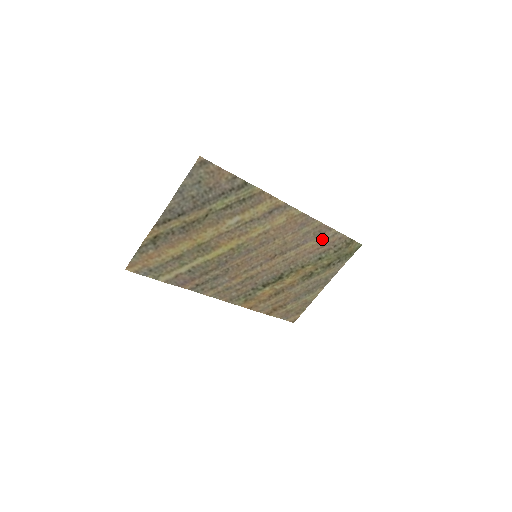
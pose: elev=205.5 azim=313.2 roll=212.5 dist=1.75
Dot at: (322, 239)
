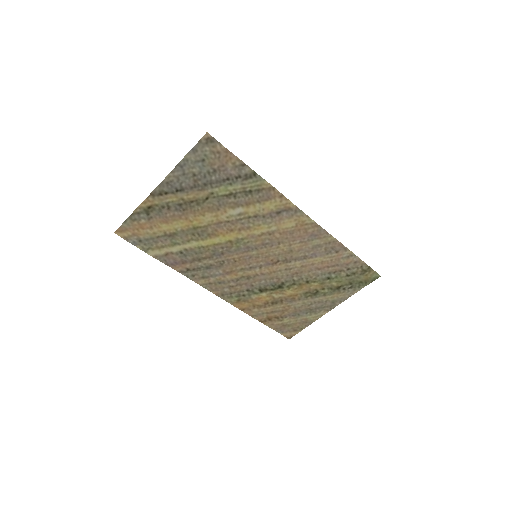
Dot at: (334, 257)
